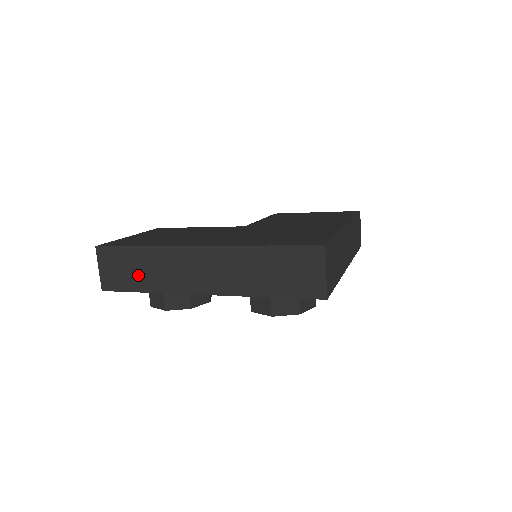
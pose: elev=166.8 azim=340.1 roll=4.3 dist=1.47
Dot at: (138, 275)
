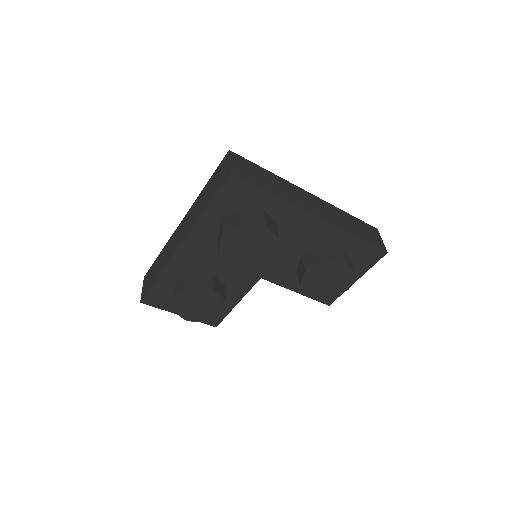
Dot at: (156, 271)
